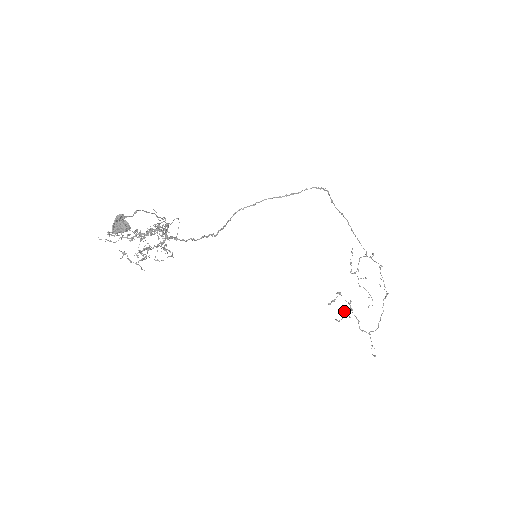
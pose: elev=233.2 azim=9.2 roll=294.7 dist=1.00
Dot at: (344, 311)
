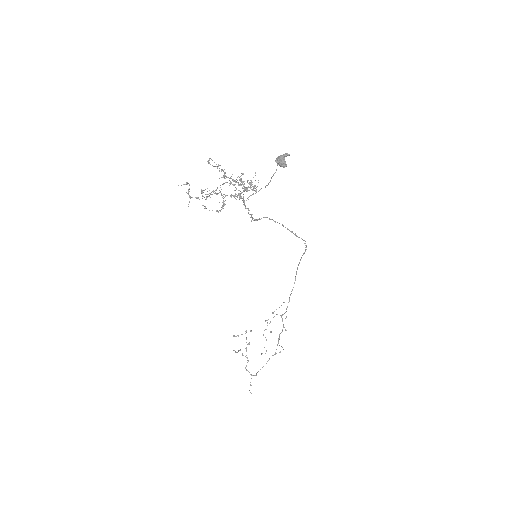
Dot at: occluded
